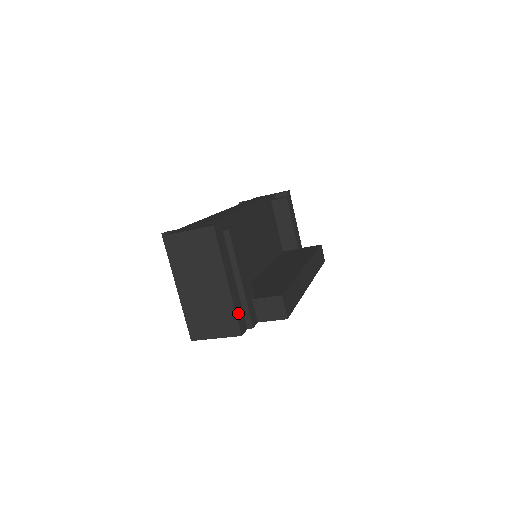
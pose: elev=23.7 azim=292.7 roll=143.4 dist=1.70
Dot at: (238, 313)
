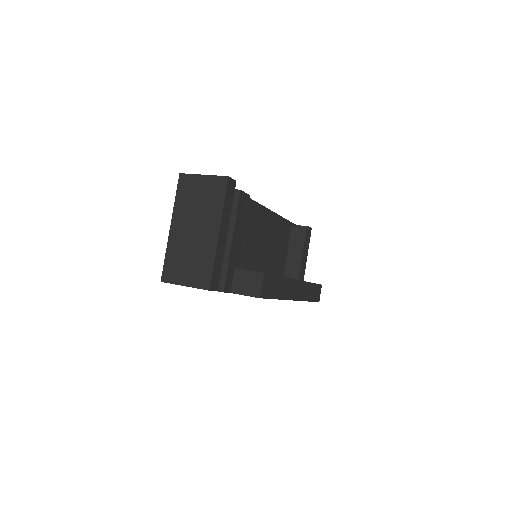
Dot at: (216, 268)
